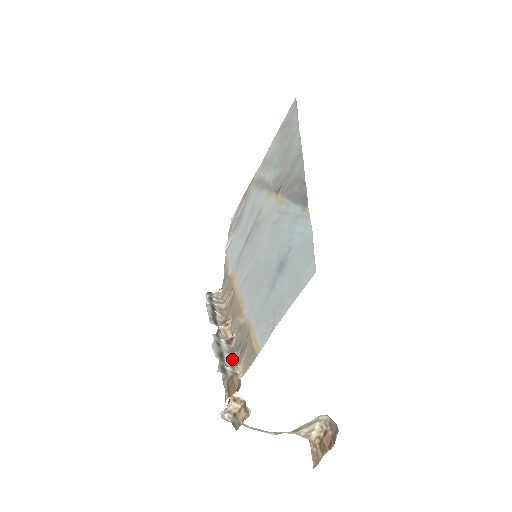
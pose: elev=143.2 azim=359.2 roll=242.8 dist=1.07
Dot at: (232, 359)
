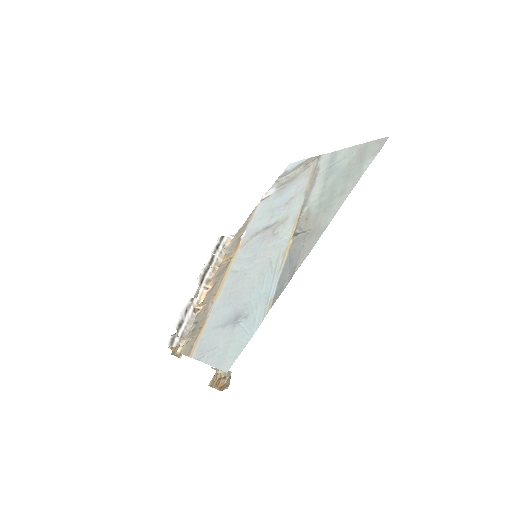
Dot at: (185, 331)
